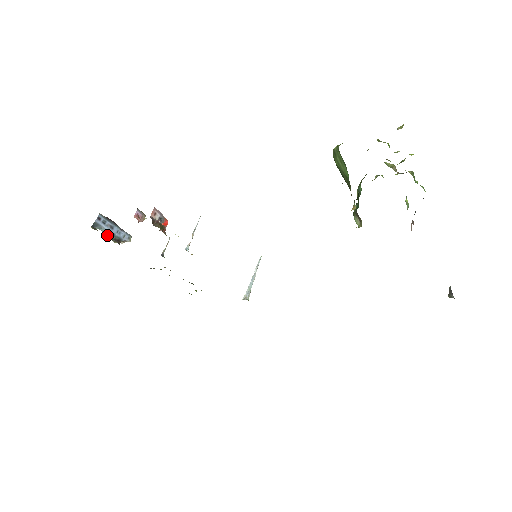
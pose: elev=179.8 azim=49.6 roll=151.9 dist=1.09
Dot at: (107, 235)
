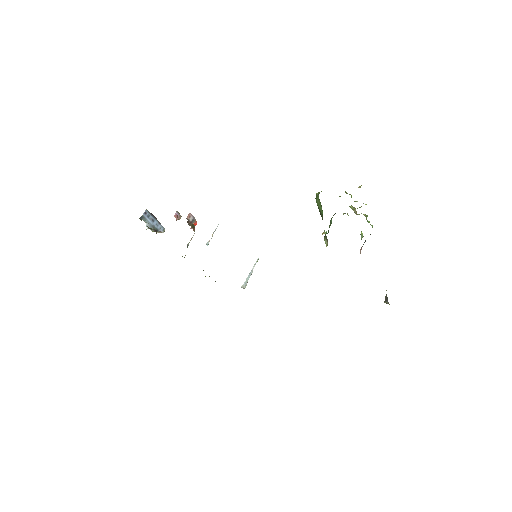
Dot at: (148, 226)
